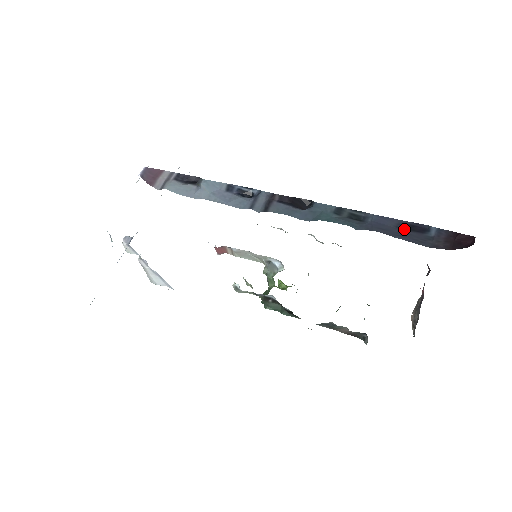
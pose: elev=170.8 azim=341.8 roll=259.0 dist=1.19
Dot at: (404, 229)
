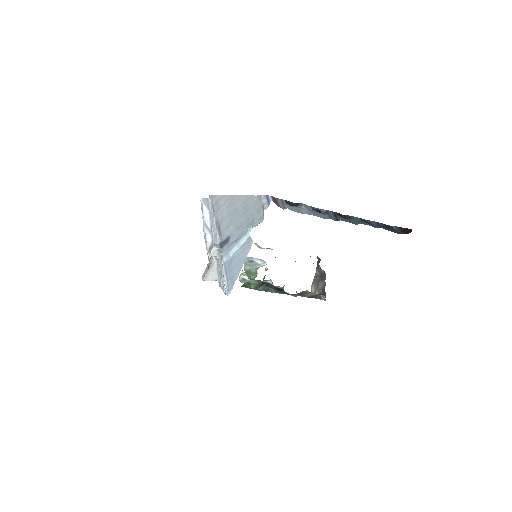
Dot at: (386, 227)
